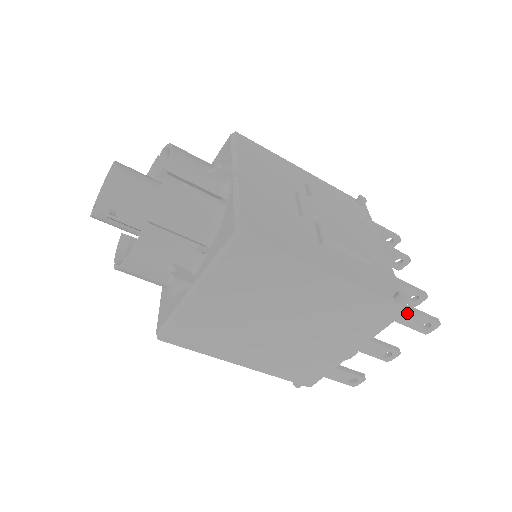
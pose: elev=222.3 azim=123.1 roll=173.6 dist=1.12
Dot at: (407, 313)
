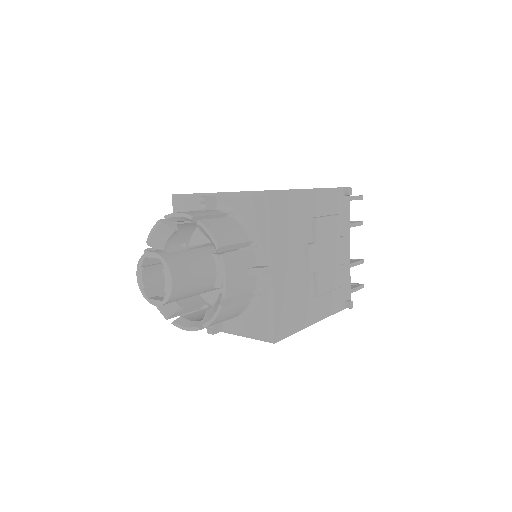
Dot at: occluded
